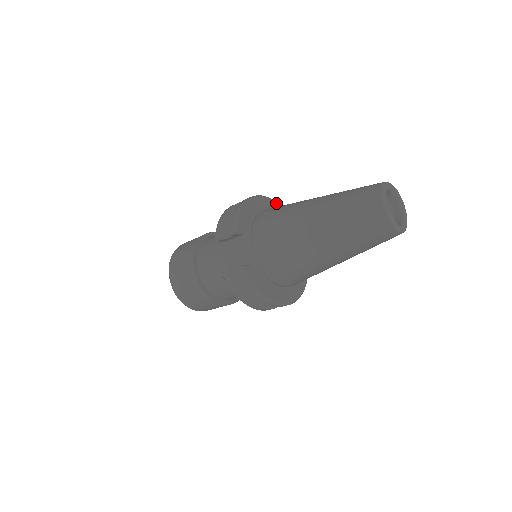
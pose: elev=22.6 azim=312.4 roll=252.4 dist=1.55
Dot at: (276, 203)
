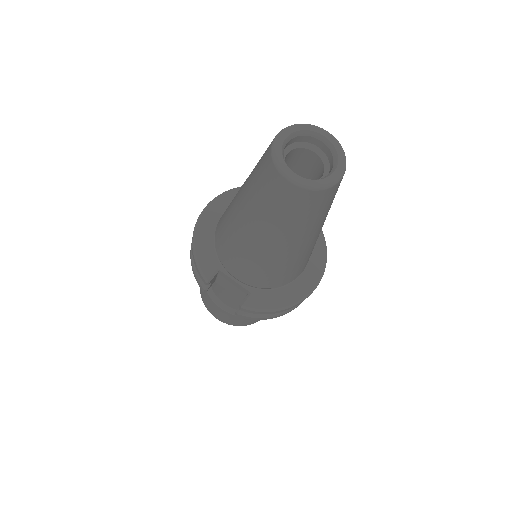
Dot at: (226, 195)
